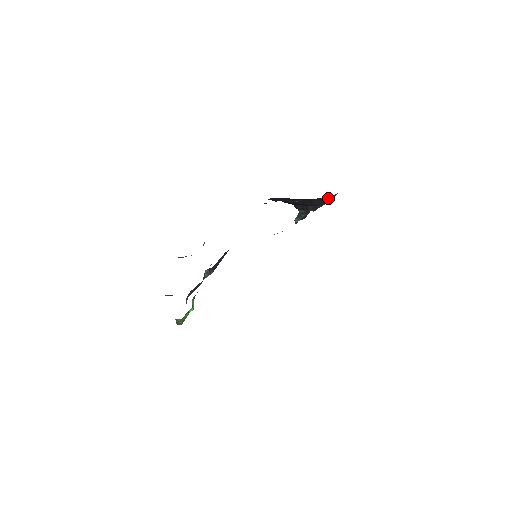
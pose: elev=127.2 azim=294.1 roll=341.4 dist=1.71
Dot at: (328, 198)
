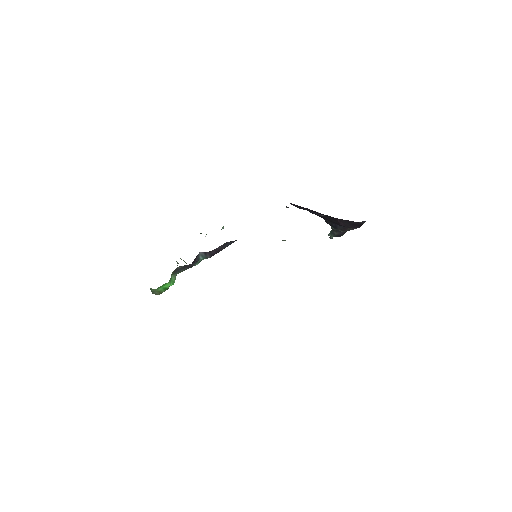
Dot at: (355, 223)
